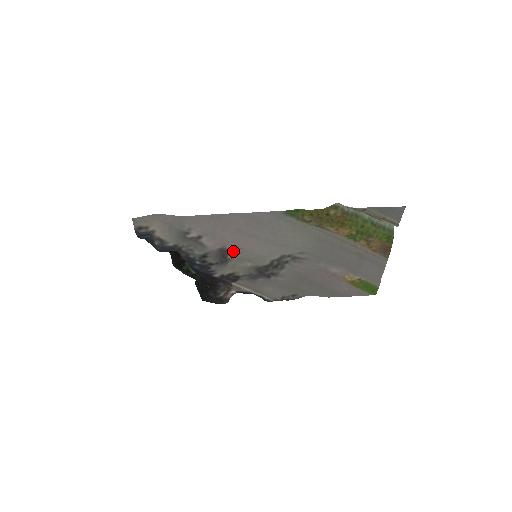
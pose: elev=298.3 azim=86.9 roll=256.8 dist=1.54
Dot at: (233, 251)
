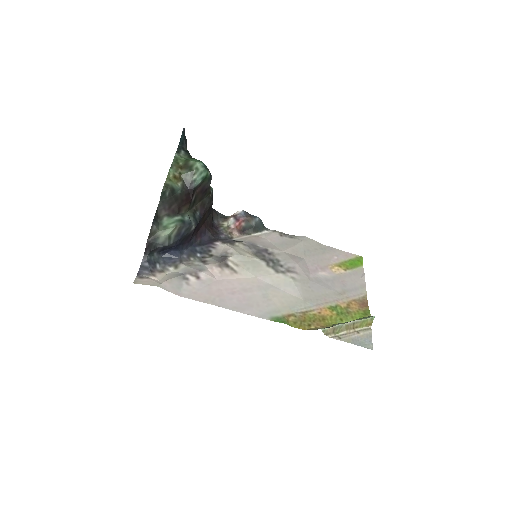
Dot at: (232, 265)
